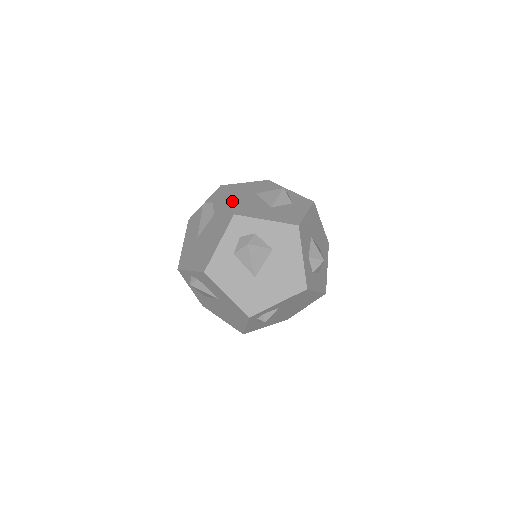
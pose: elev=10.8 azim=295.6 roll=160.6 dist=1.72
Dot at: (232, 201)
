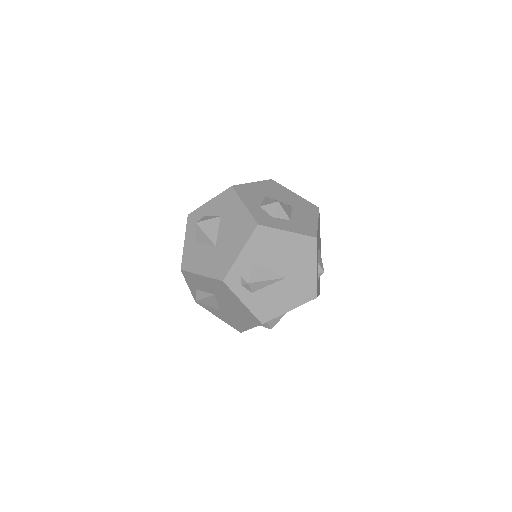
Dot at: occluded
